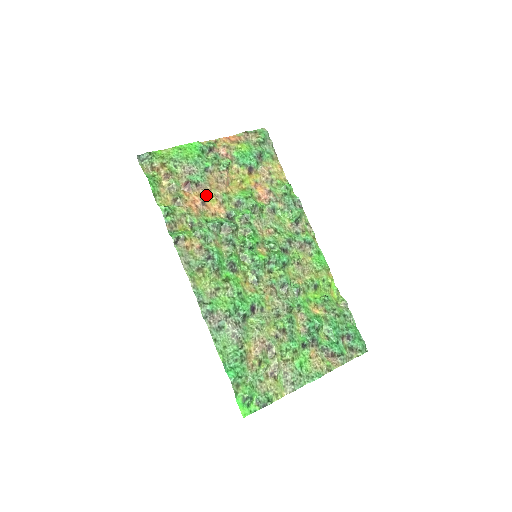
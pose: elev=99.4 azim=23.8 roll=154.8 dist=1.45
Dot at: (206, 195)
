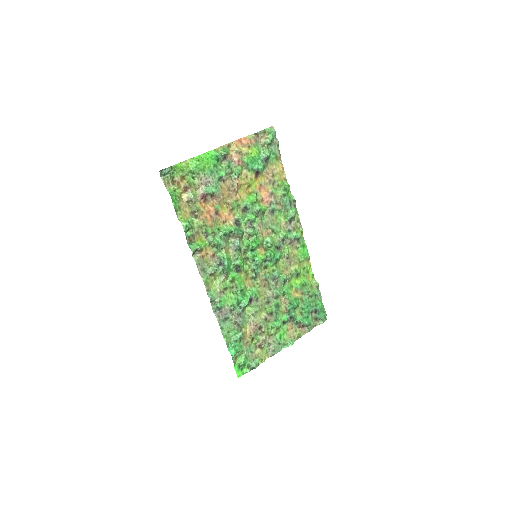
Dot at: (219, 204)
